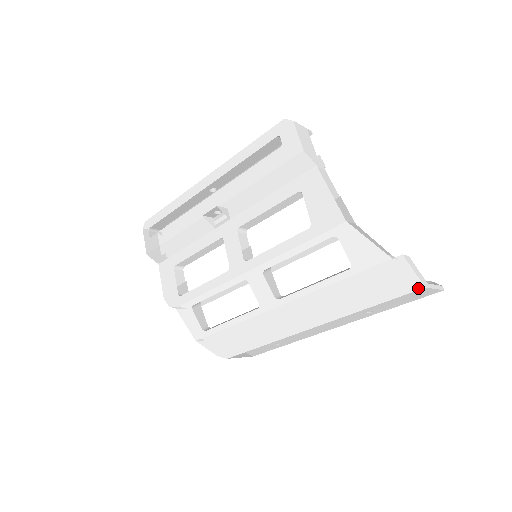
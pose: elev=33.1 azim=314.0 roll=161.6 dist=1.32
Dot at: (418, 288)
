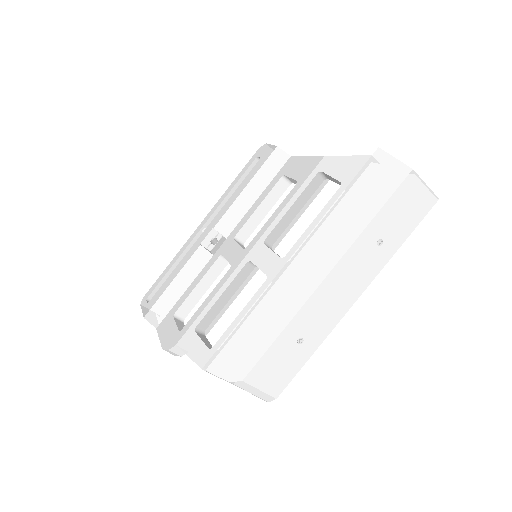
Dot at: (407, 173)
